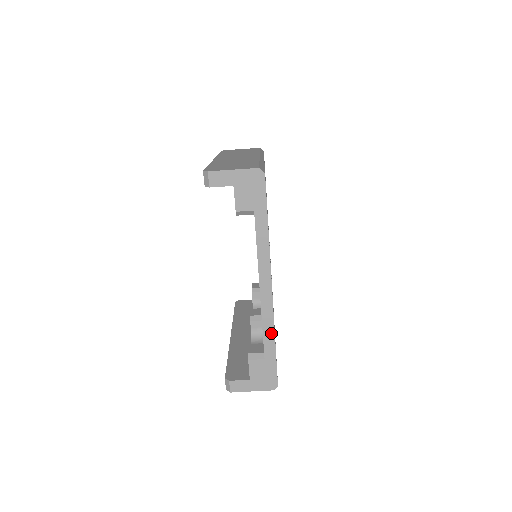
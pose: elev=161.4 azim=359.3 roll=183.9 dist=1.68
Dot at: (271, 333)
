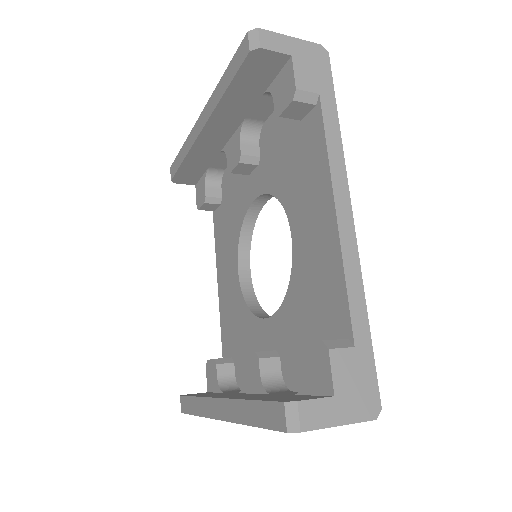
Dot at: (359, 293)
